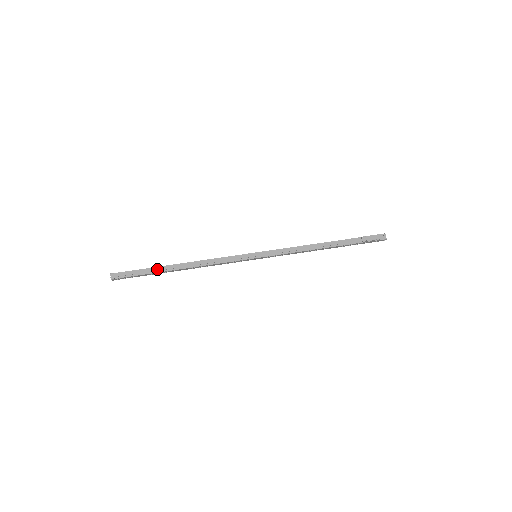
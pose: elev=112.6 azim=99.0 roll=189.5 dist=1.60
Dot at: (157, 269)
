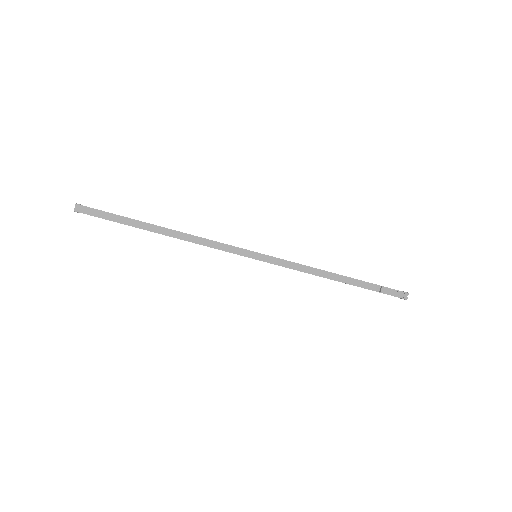
Dot at: (135, 222)
